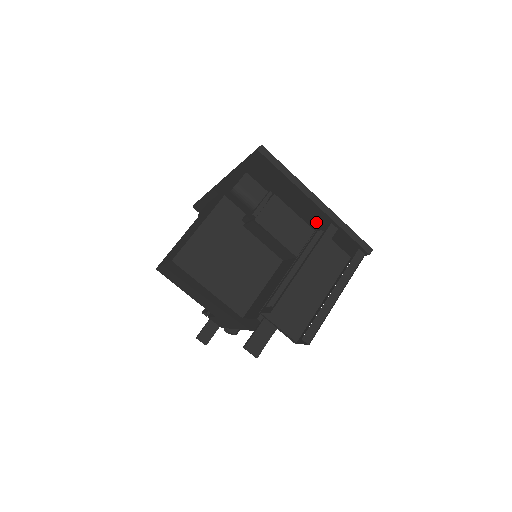
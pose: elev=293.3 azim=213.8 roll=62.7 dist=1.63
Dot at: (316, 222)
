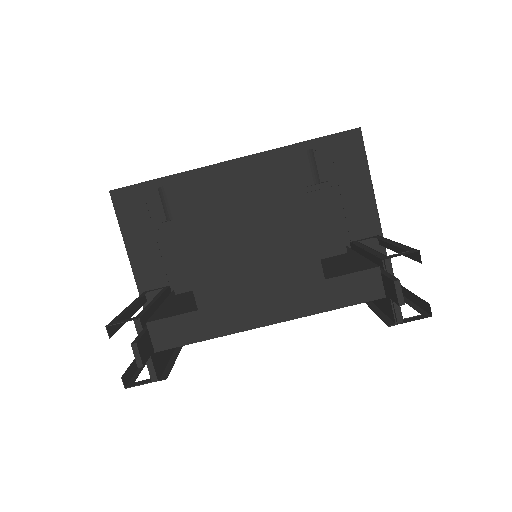
Dot at: (354, 234)
